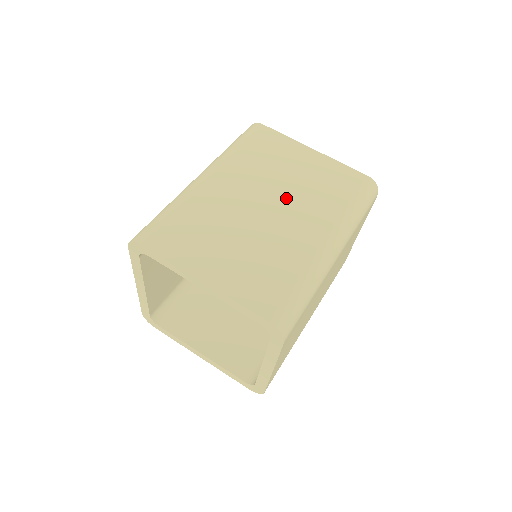
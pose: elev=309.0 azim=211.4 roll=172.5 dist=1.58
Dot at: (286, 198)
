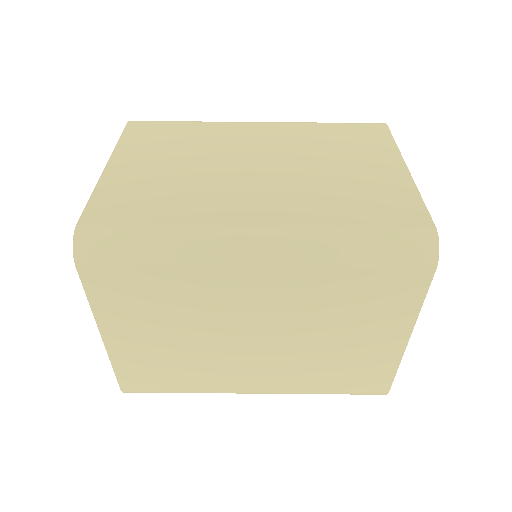
Dot at: (290, 174)
